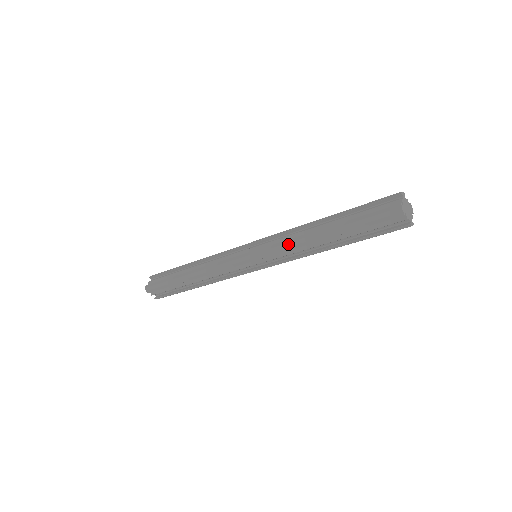
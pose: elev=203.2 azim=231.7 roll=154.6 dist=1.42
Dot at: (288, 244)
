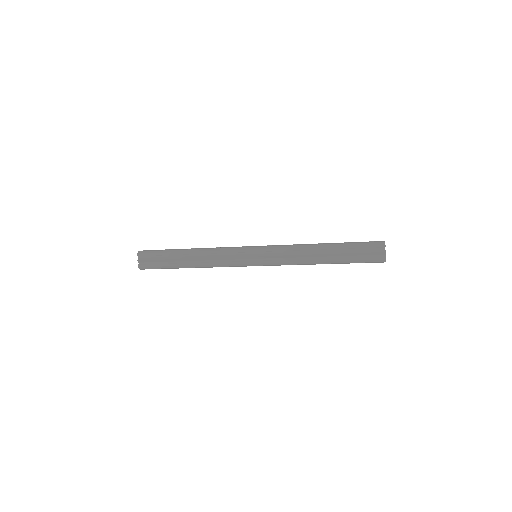
Dot at: (293, 246)
